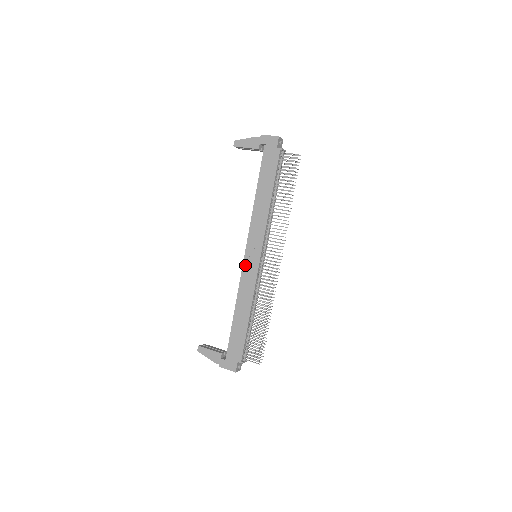
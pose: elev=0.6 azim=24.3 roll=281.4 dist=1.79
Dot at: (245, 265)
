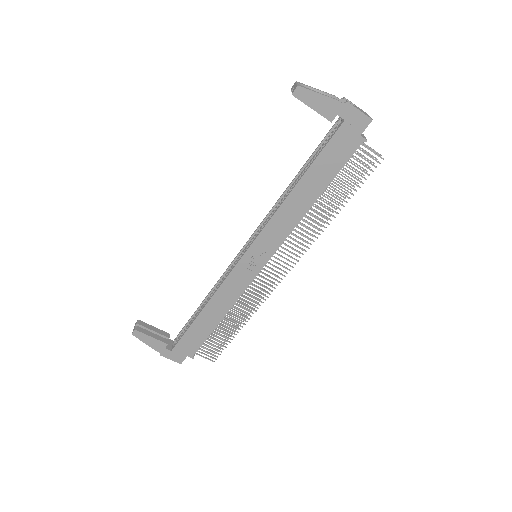
Dot at: (239, 267)
